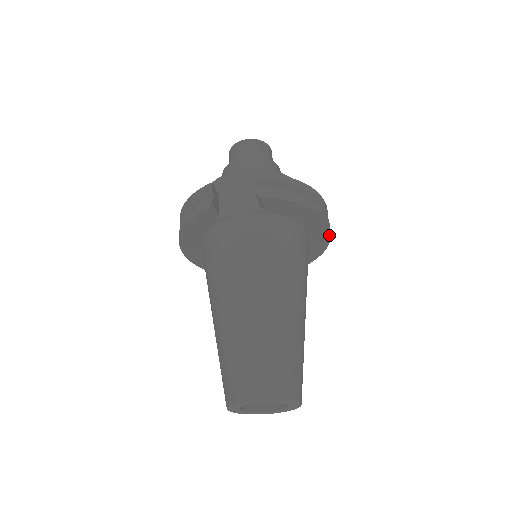
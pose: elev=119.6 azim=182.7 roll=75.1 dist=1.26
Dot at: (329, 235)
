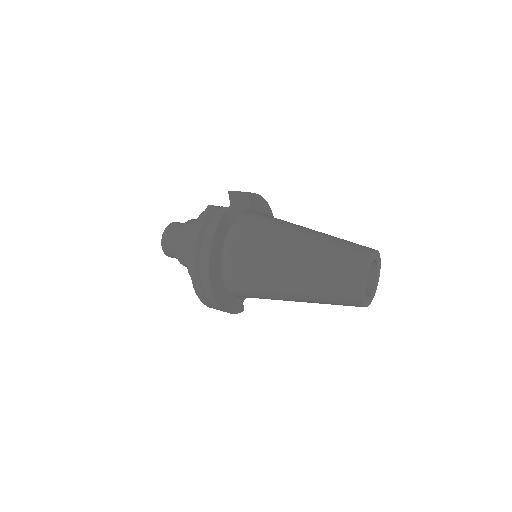
Dot at: occluded
